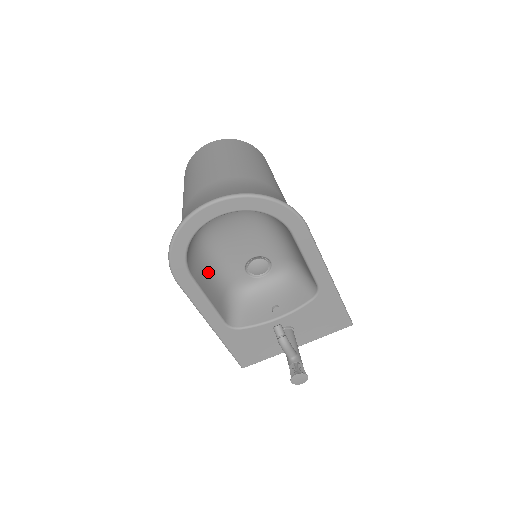
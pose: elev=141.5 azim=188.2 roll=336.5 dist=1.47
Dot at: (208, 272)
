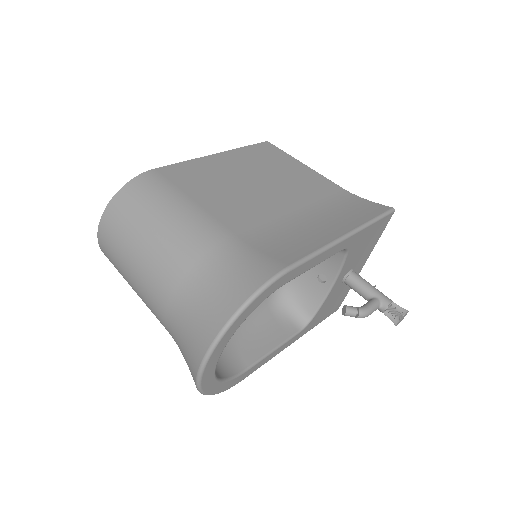
Dot at: (246, 332)
